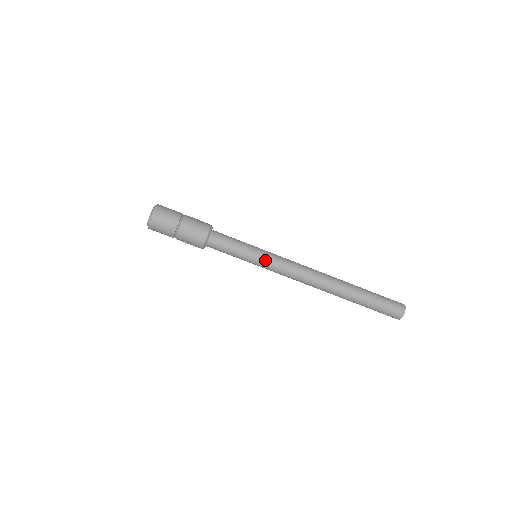
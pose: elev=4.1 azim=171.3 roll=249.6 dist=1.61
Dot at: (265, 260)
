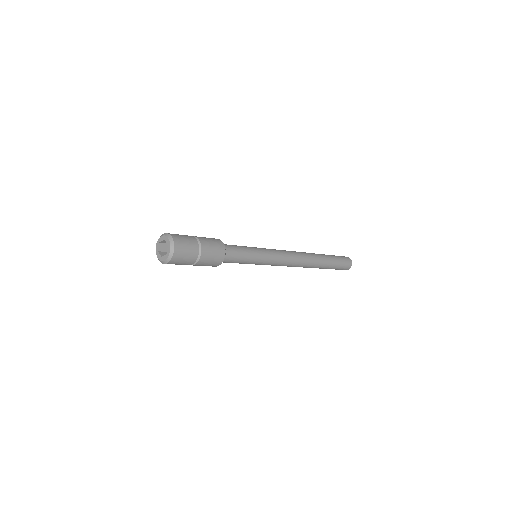
Dot at: (267, 251)
